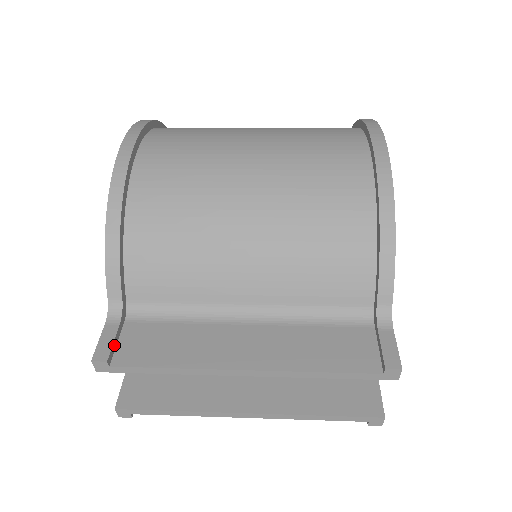
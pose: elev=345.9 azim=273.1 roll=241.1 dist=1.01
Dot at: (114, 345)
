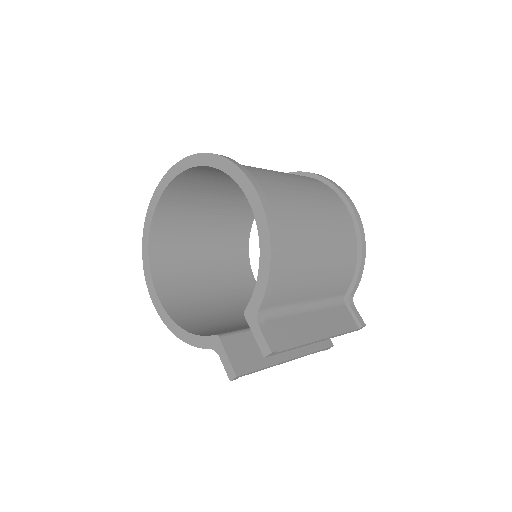
Dot at: (270, 339)
